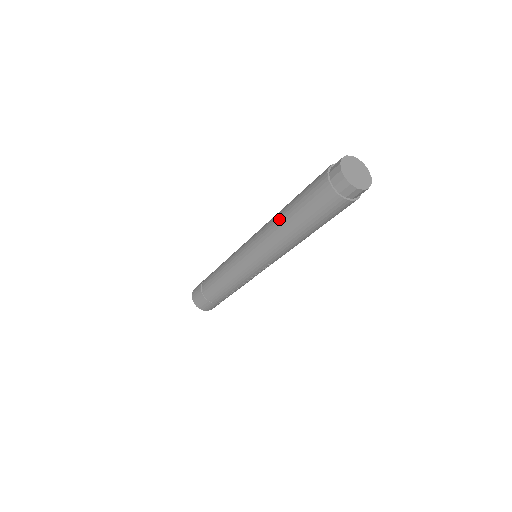
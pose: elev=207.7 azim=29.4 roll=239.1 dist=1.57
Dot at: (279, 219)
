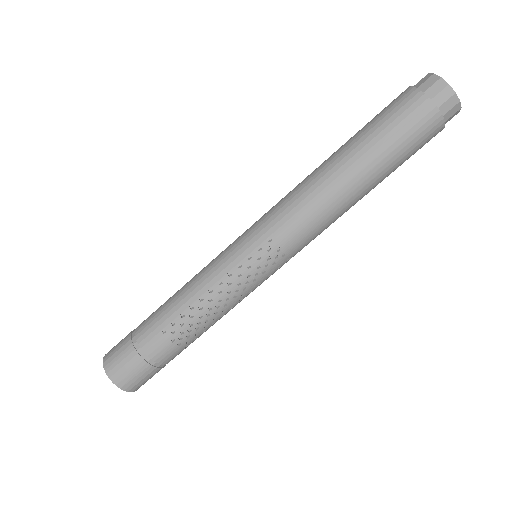
Dot at: occluded
